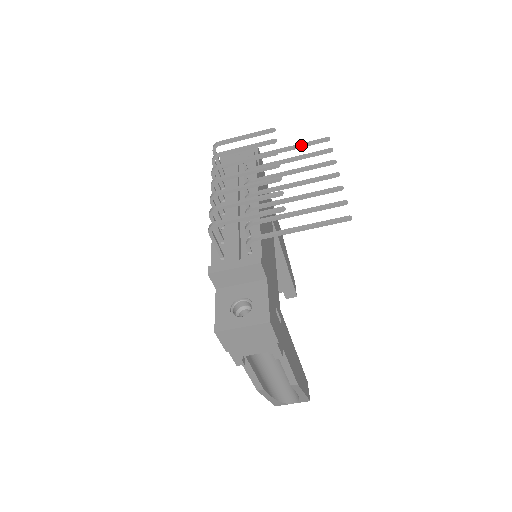
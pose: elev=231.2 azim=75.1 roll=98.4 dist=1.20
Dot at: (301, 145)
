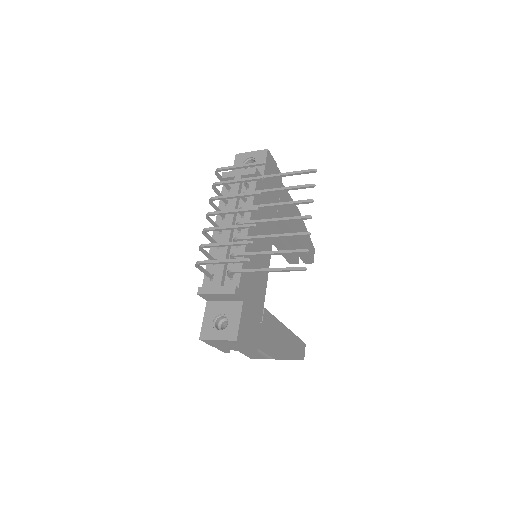
Dot at: (291, 174)
